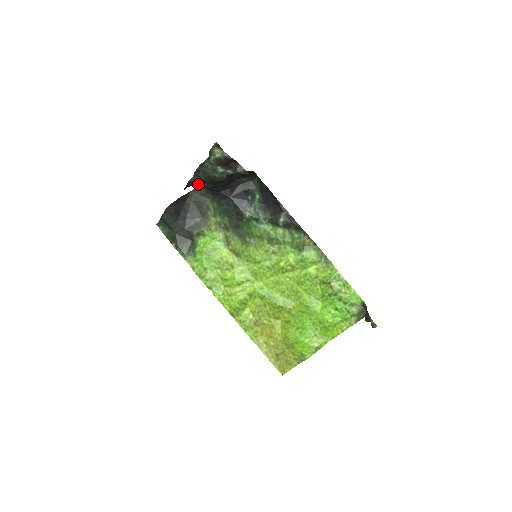
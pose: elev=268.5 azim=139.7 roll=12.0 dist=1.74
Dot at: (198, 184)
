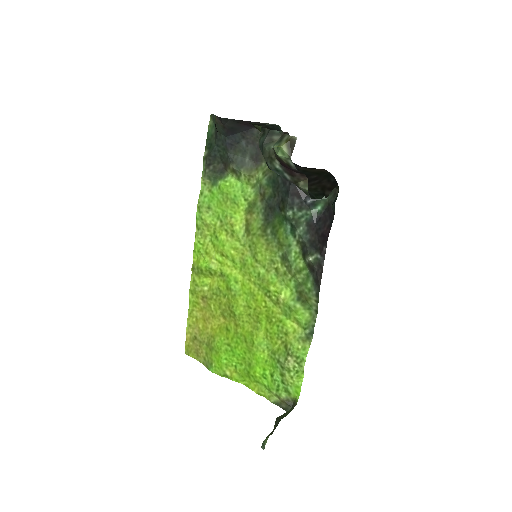
Dot at: occluded
